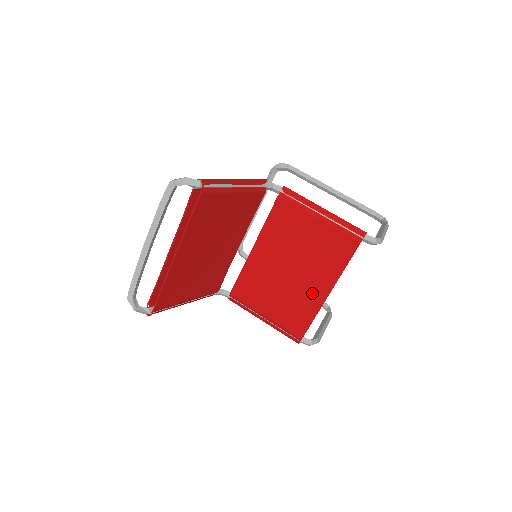
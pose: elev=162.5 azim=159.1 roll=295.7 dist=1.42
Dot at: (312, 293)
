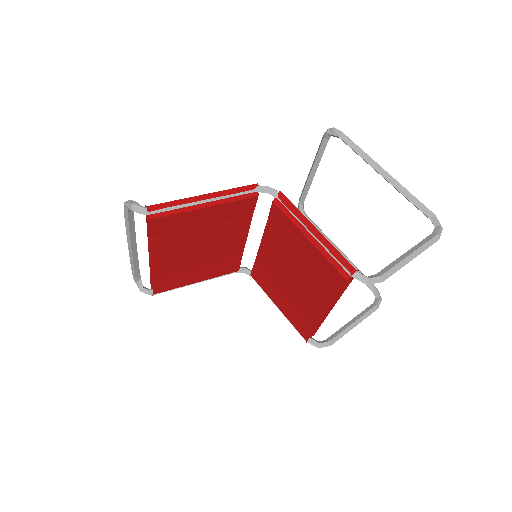
Dot at: (310, 306)
